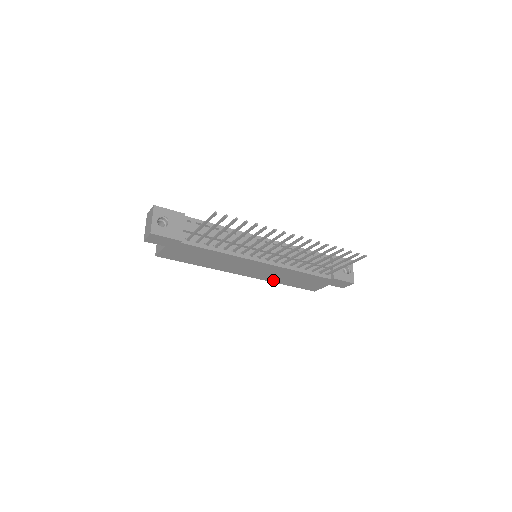
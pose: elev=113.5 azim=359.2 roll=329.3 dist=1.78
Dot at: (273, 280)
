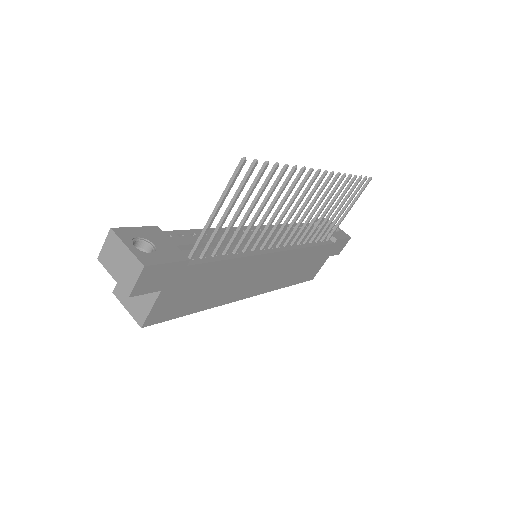
Dot at: (278, 285)
